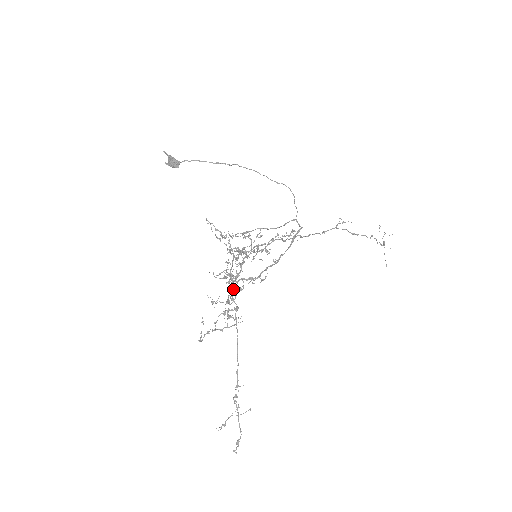
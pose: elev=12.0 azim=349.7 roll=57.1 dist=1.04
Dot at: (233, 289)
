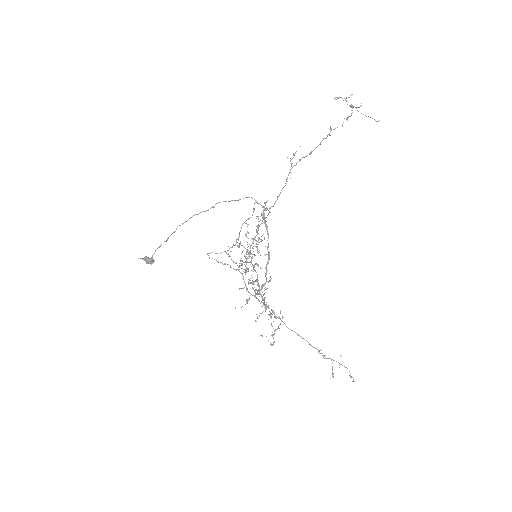
Dot at: occluded
